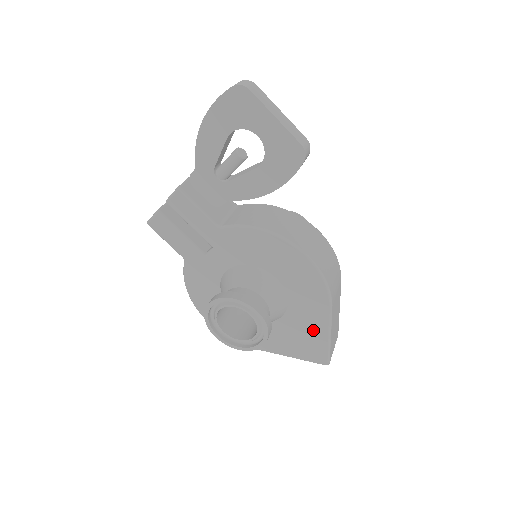
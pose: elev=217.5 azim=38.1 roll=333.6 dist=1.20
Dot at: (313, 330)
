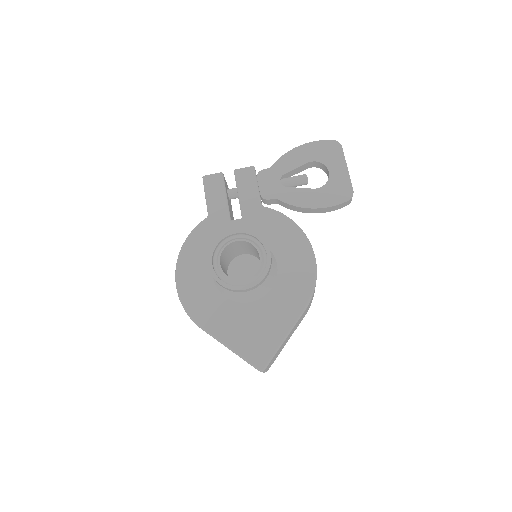
Dot at: (274, 325)
